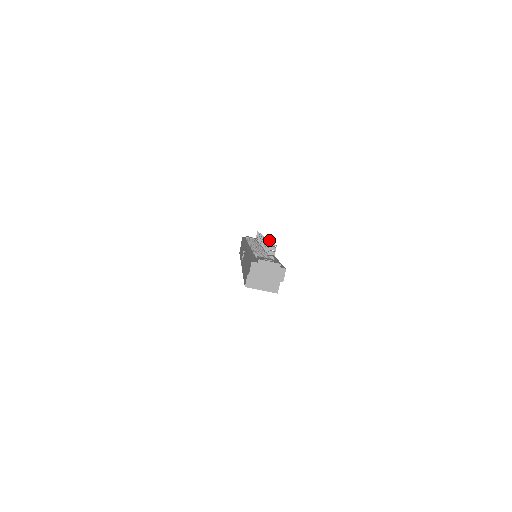
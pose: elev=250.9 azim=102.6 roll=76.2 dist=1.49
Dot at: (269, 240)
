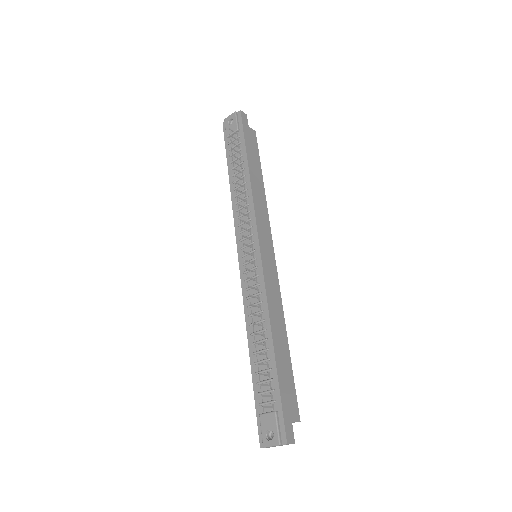
Dot at: occluded
